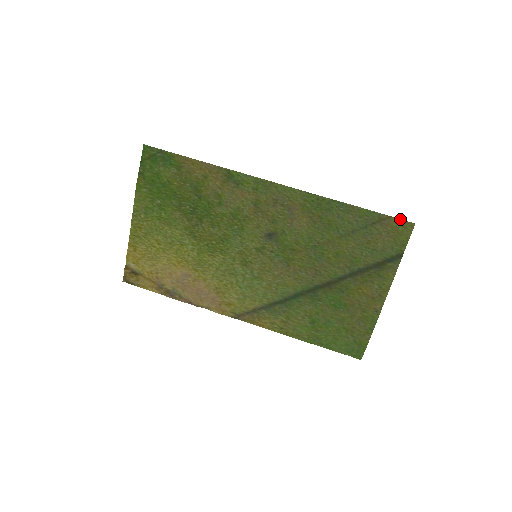
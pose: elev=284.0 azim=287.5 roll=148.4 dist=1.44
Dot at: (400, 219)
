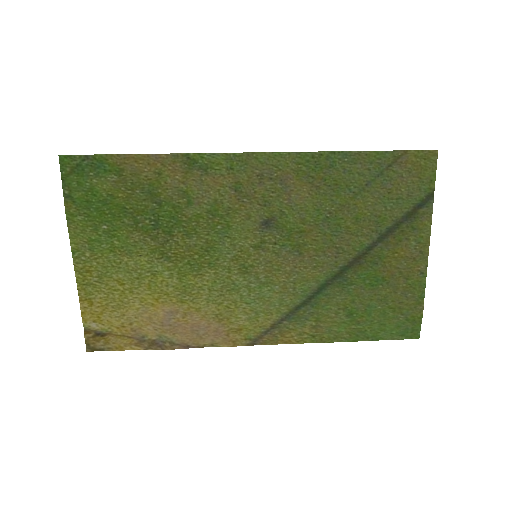
Dot at: (419, 150)
